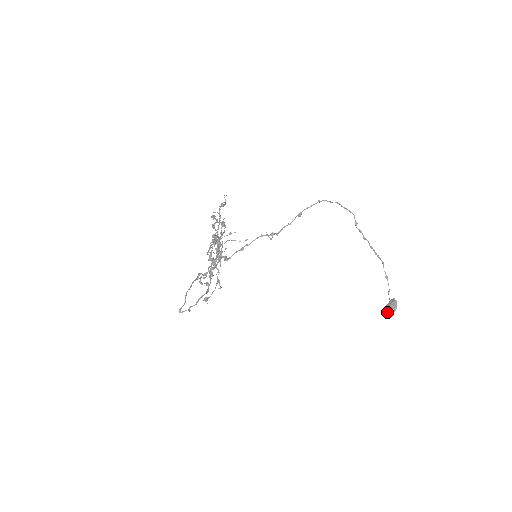
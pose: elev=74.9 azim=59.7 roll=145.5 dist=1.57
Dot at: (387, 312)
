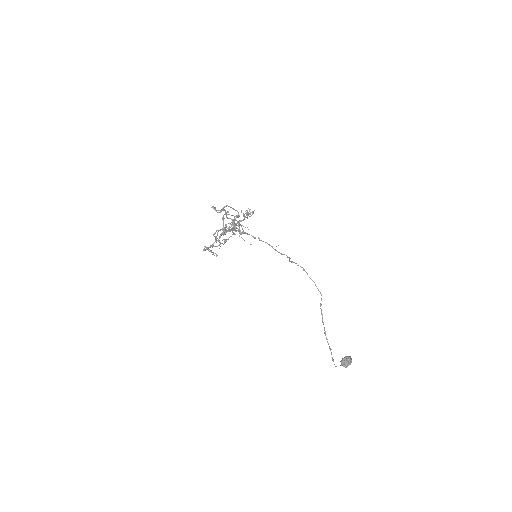
Dot at: (344, 360)
